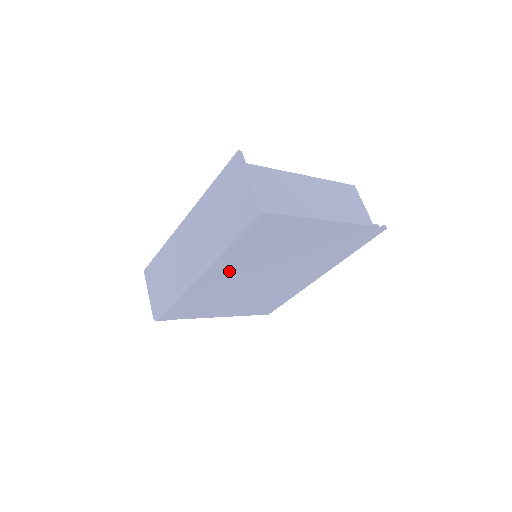
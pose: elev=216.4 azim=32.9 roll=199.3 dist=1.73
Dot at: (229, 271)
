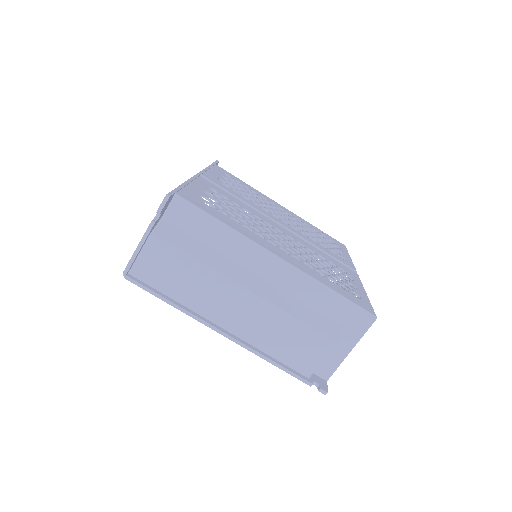
Dot at: occluded
